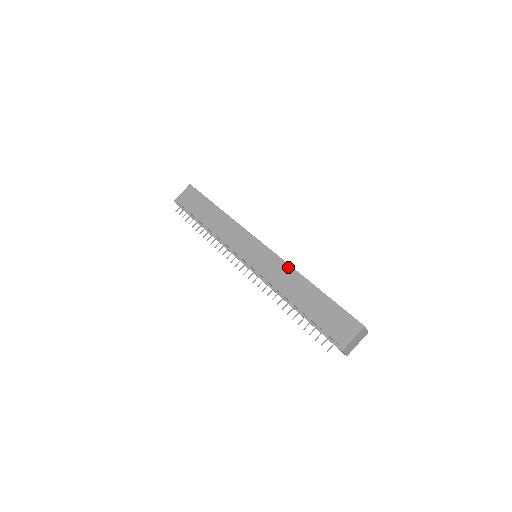
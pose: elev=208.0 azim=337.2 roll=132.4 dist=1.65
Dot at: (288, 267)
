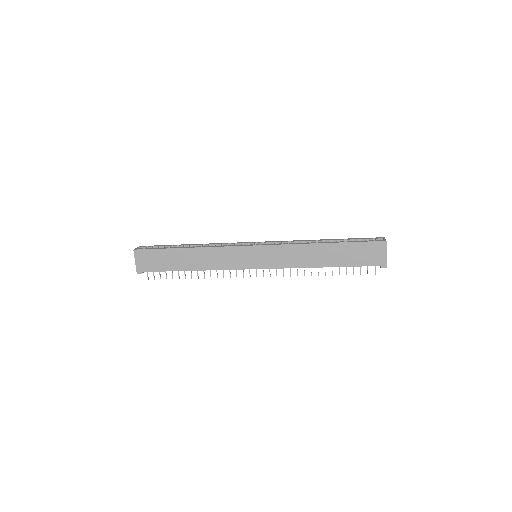
Dot at: (294, 247)
